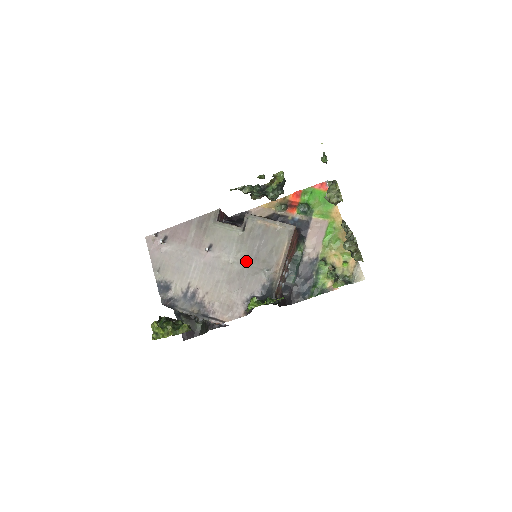
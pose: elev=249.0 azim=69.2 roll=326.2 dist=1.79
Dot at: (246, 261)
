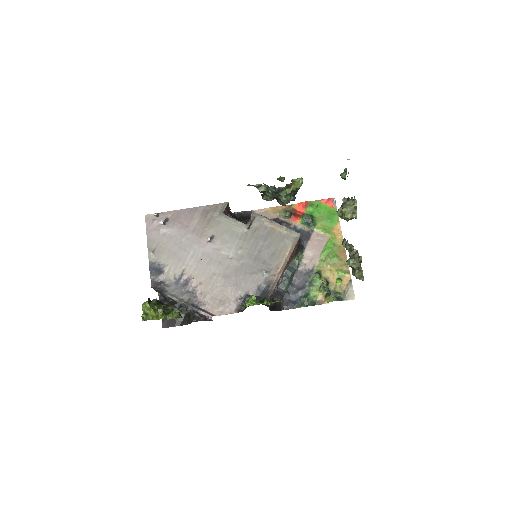
Dot at: (246, 259)
